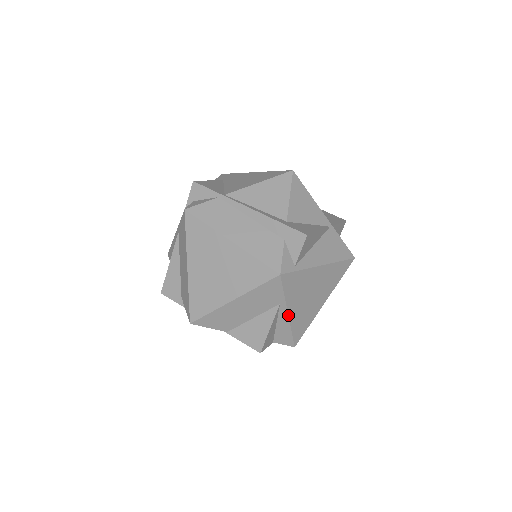
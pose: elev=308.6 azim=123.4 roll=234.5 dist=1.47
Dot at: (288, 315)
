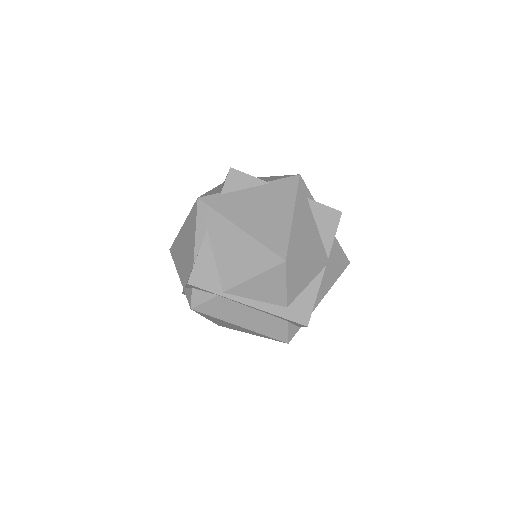
Dot at: occluded
